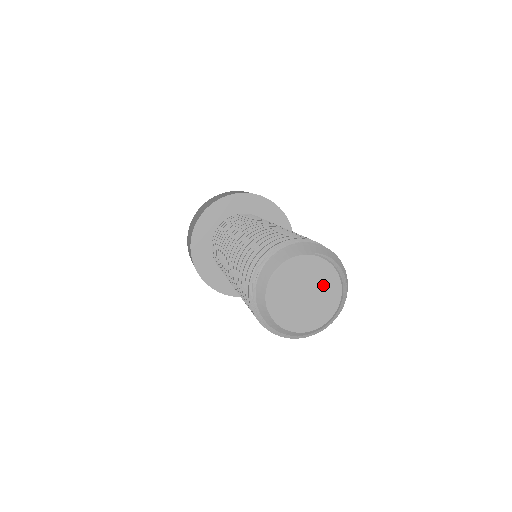
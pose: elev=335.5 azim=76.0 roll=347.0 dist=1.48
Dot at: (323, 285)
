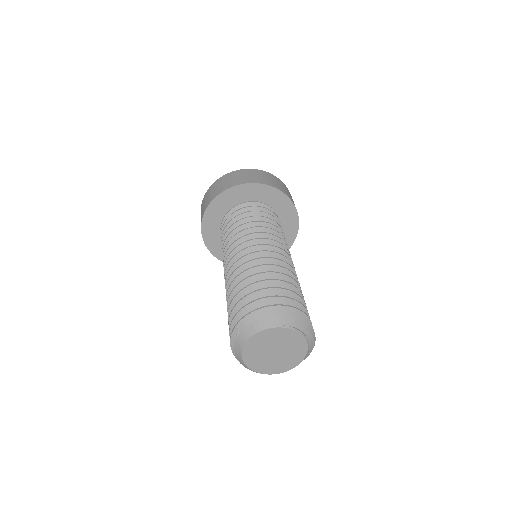
Dot at: (291, 345)
